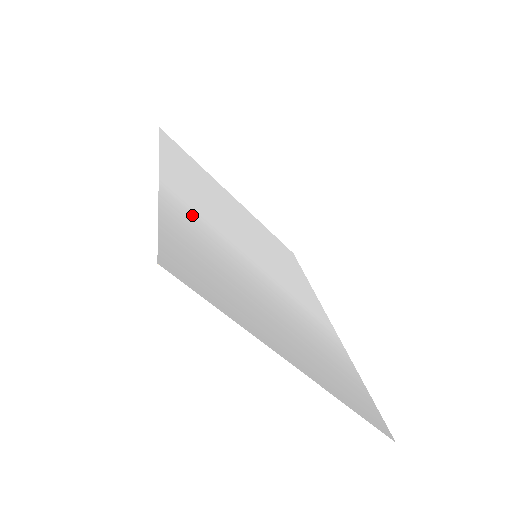
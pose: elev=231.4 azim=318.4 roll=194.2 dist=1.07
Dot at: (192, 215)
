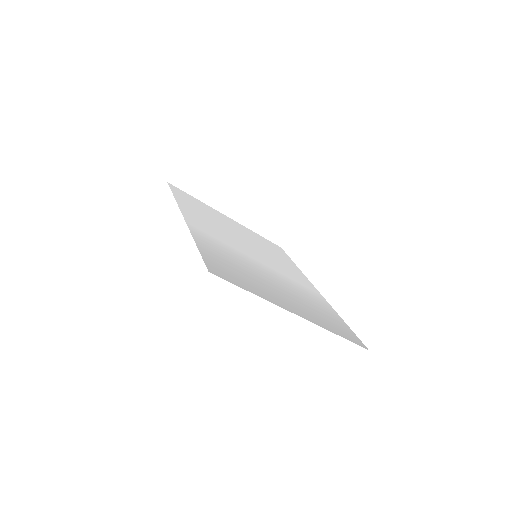
Dot at: (212, 240)
